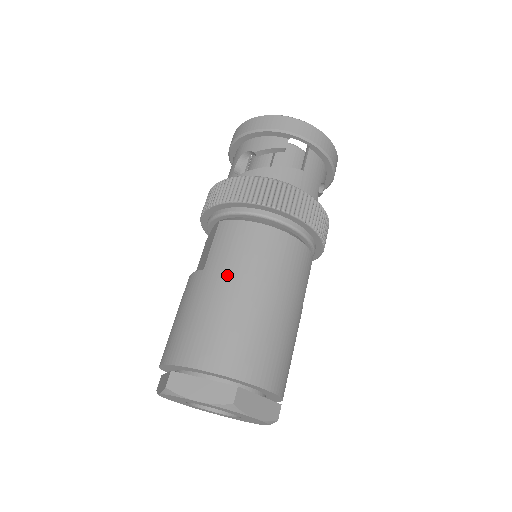
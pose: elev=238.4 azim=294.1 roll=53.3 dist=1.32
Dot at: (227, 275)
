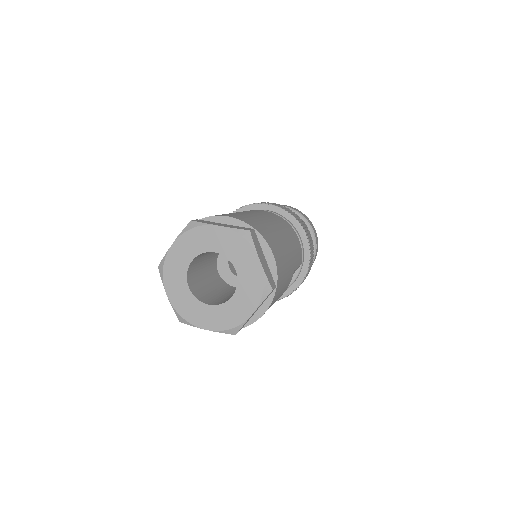
Dot at: (249, 212)
